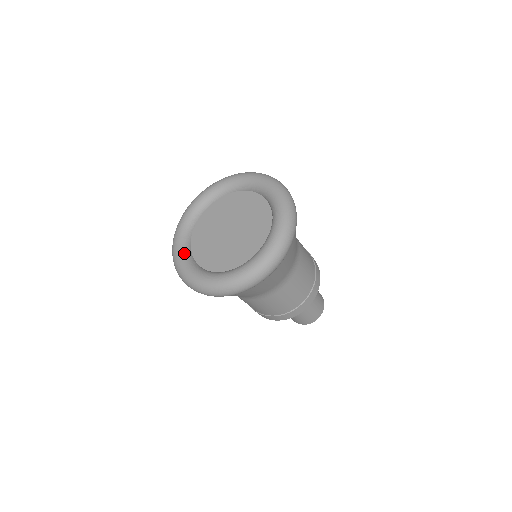
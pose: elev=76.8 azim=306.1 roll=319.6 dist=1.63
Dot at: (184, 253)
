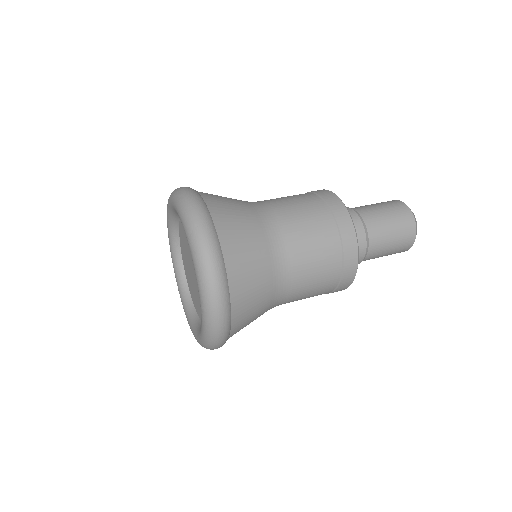
Dot at: (179, 285)
